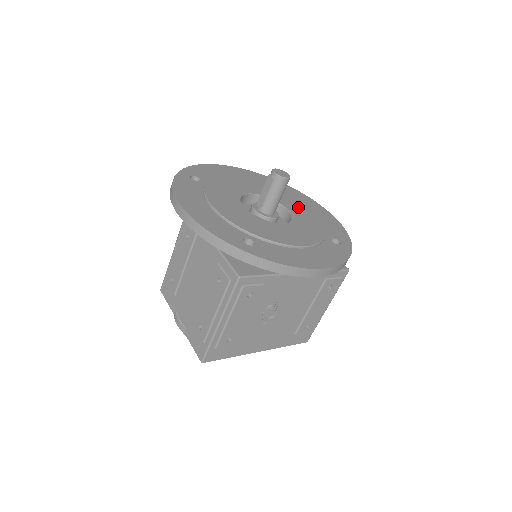
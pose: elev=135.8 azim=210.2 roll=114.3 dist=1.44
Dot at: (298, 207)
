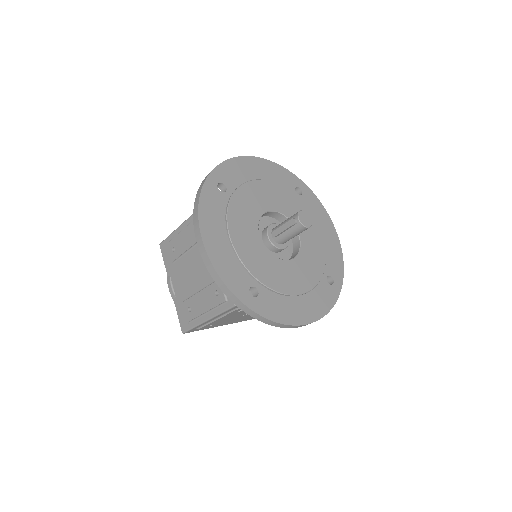
Dot at: (309, 229)
